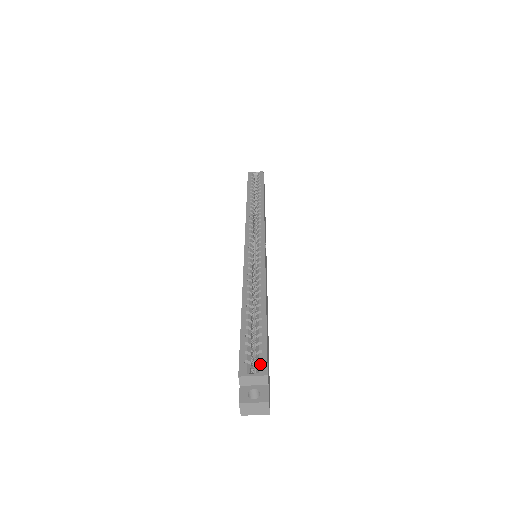
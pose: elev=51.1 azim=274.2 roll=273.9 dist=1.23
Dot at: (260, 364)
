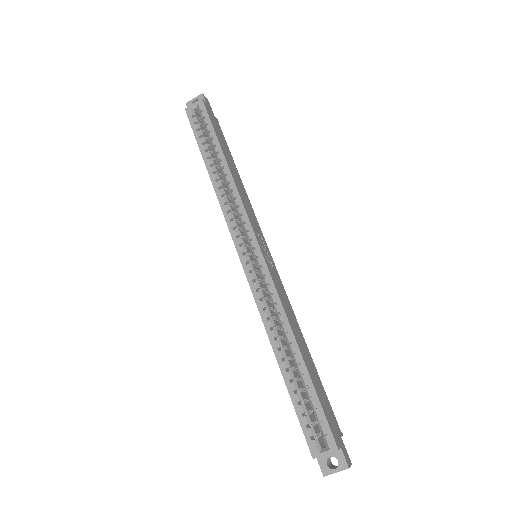
Dot at: (326, 438)
